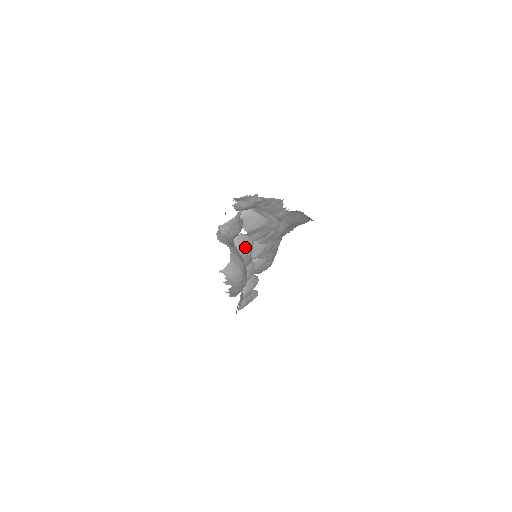
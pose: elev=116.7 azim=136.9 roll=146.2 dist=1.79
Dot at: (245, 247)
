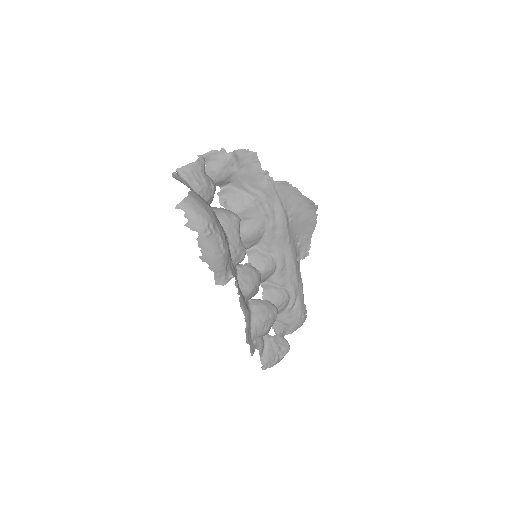
Dot at: (226, 219)
